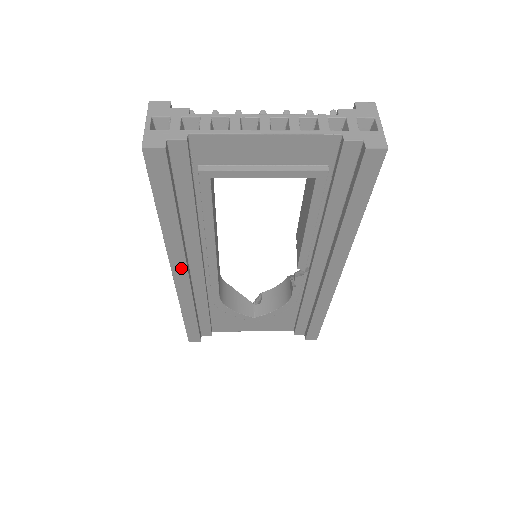
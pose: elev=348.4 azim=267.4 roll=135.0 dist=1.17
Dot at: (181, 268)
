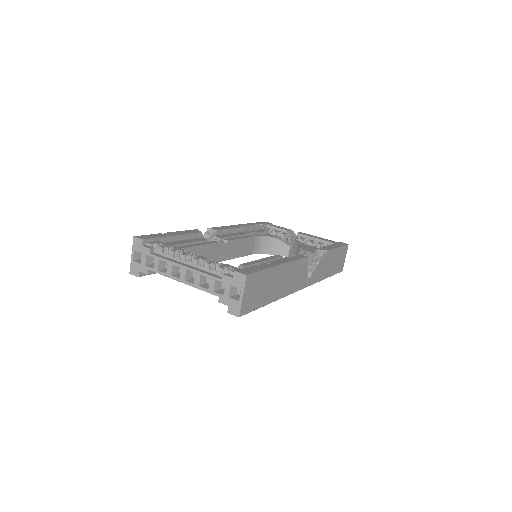
Dot at: occluded
